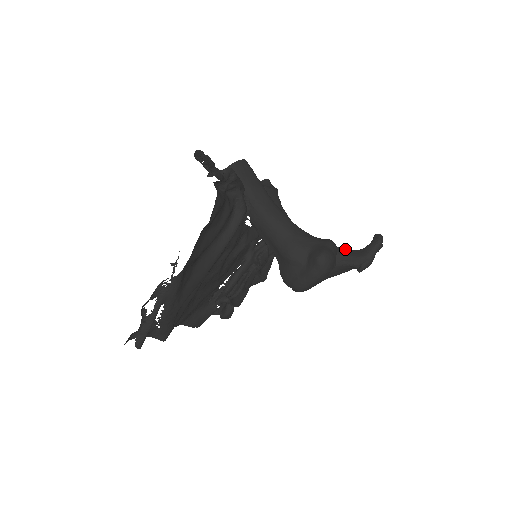
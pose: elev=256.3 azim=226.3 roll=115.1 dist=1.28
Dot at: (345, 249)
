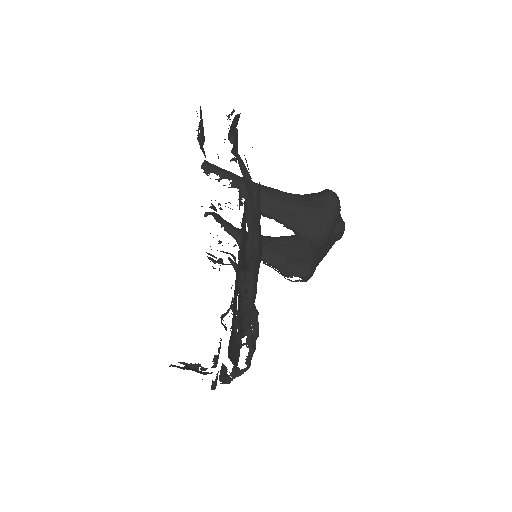
Dot at: occluded
